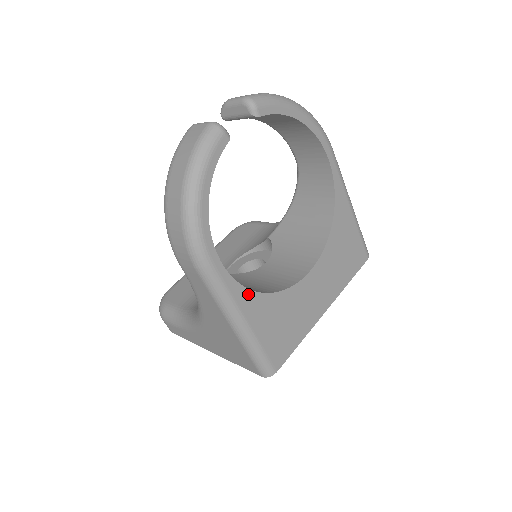
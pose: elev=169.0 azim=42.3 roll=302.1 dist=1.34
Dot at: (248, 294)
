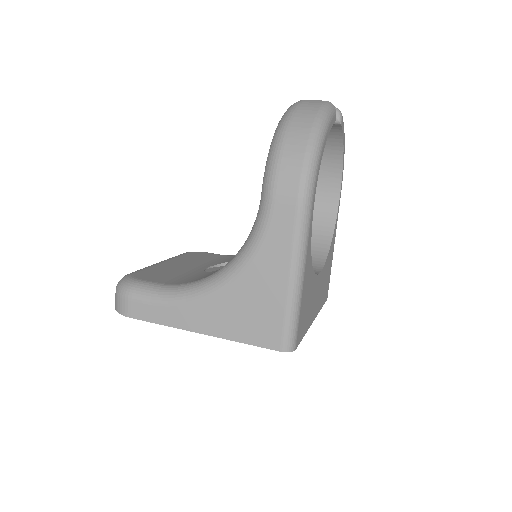
Dot at: (310, 251)
